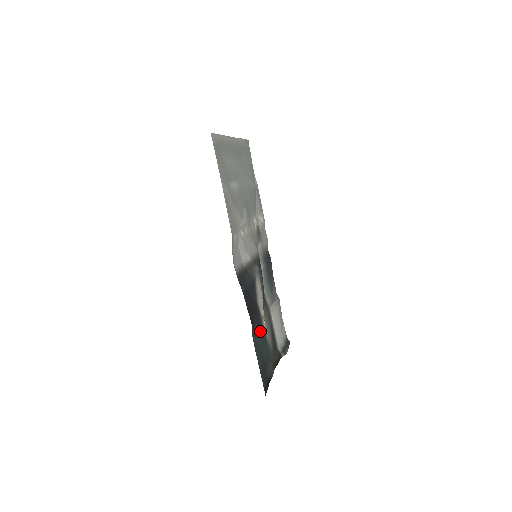
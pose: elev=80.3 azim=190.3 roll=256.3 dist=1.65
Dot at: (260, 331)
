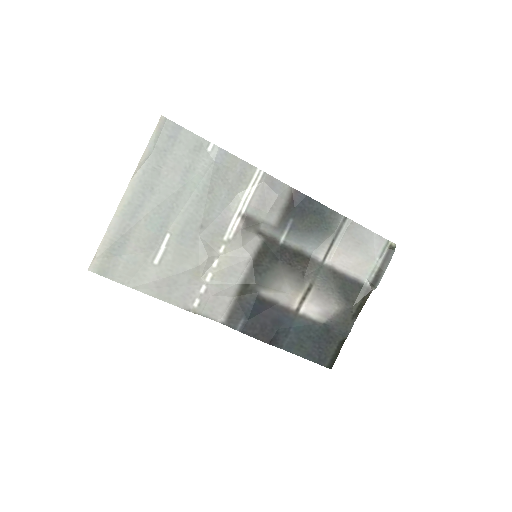
Dot at: (295, 329)
